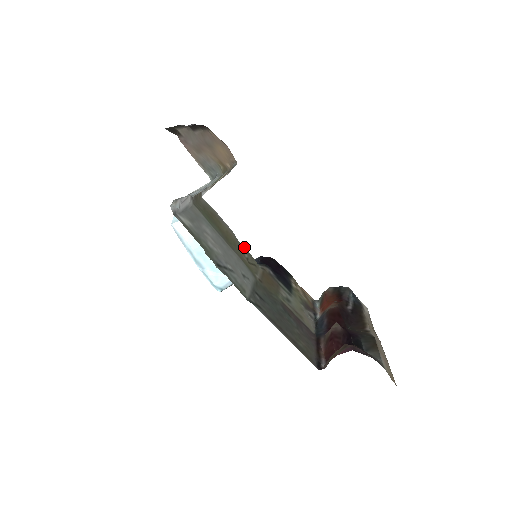
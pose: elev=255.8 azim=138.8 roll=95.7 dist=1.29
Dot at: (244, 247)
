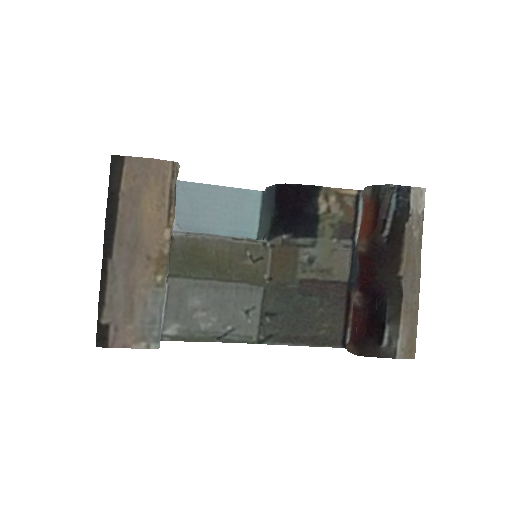
Dot at: (243, 243)
